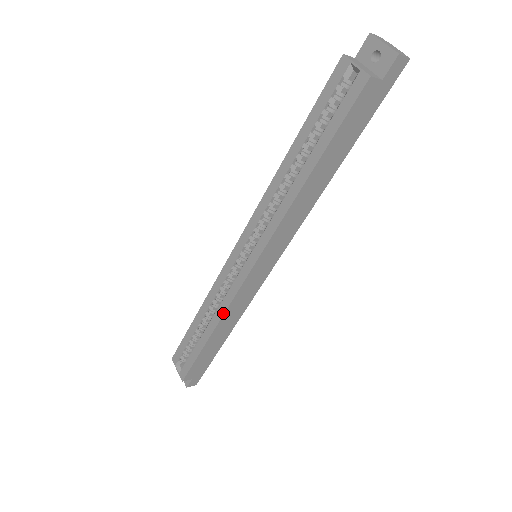
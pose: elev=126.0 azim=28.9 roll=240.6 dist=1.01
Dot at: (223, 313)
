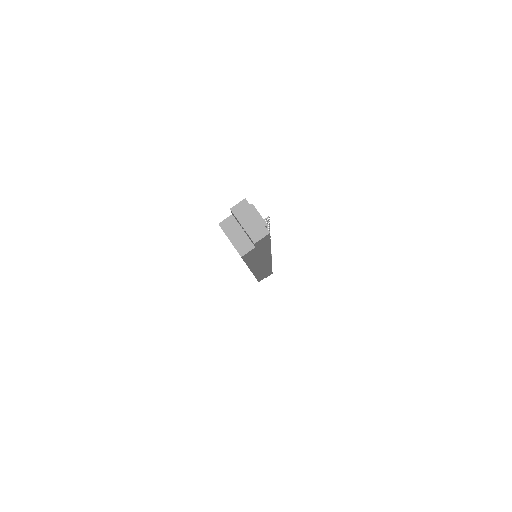
Dot at: (255, 277)
